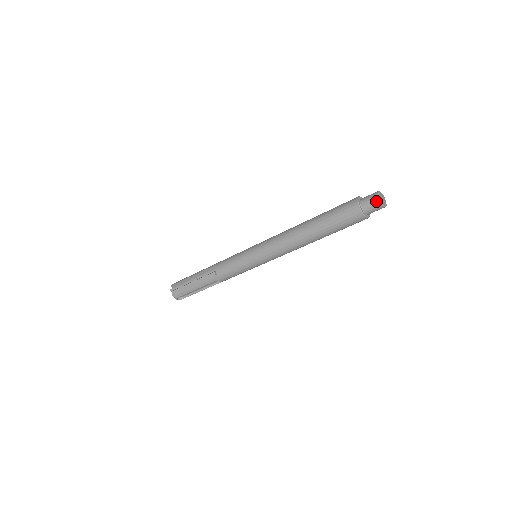
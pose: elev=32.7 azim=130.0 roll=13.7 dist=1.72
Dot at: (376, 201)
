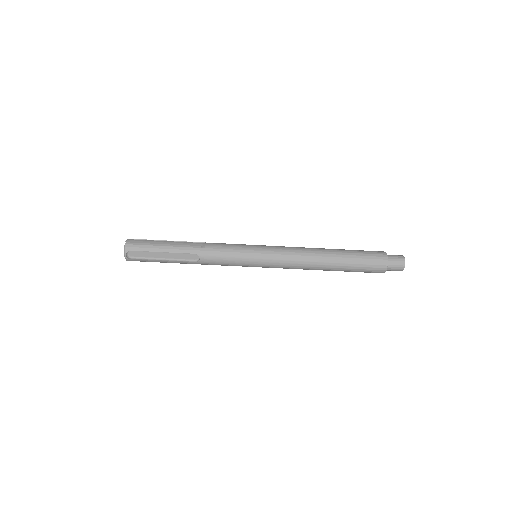
Dot at: (401, 258)
